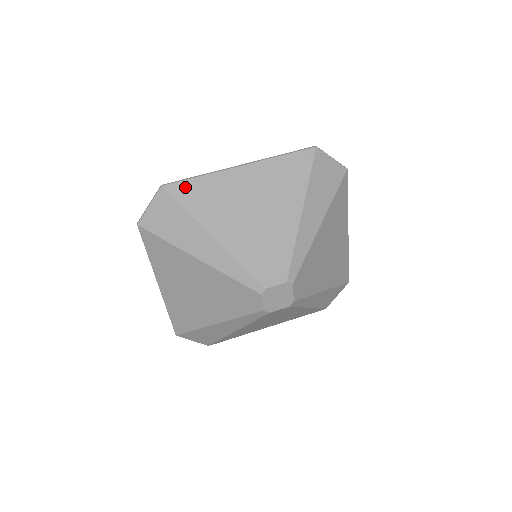
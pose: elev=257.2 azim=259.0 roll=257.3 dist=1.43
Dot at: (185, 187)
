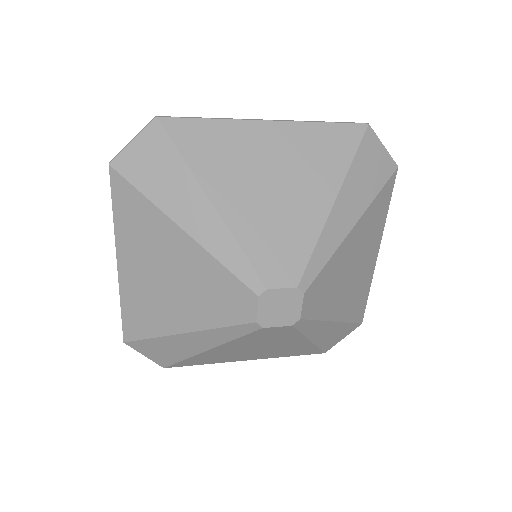
Dot at: (188, 127)
